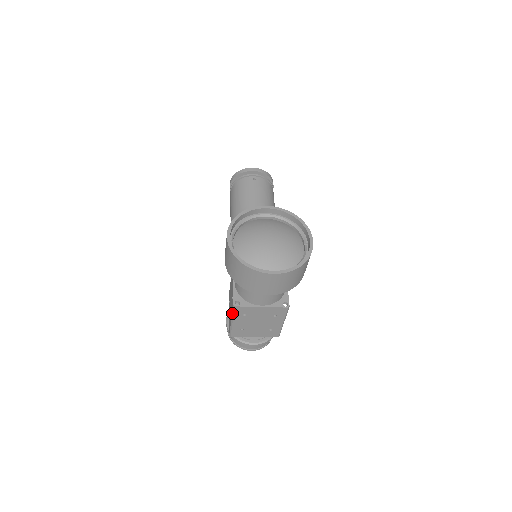
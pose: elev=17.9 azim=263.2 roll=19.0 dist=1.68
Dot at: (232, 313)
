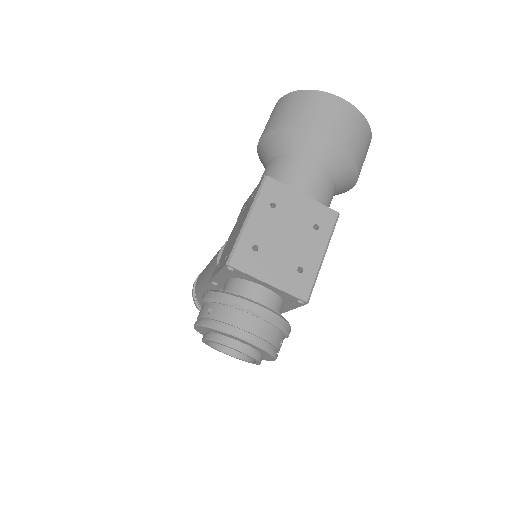
Dot at: (255, 196)
